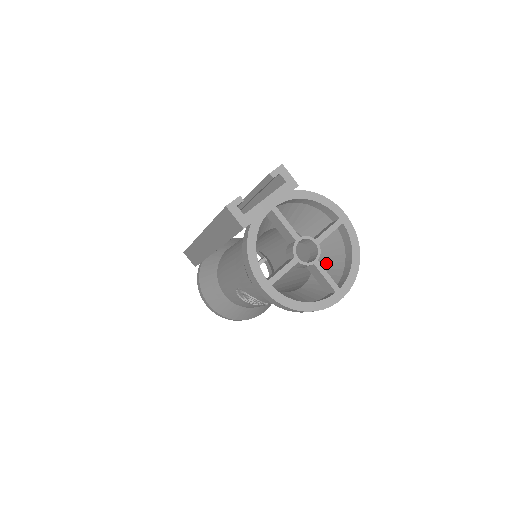
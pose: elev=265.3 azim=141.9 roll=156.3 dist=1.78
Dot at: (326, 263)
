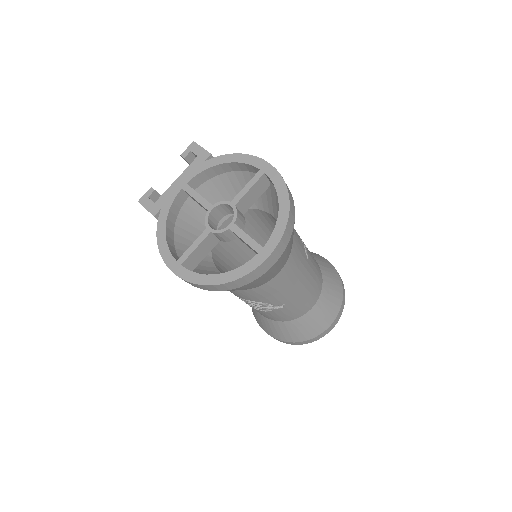
Dot at: occluded
